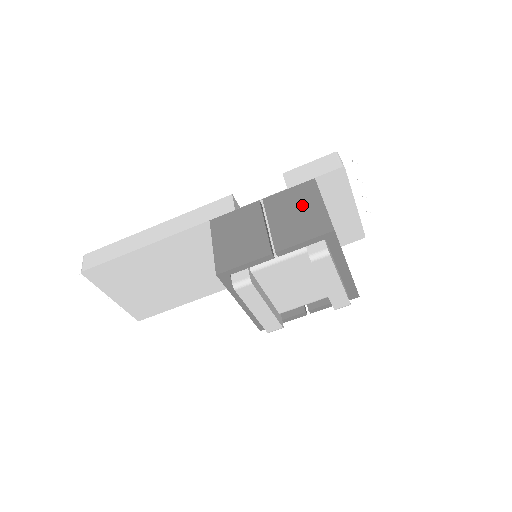
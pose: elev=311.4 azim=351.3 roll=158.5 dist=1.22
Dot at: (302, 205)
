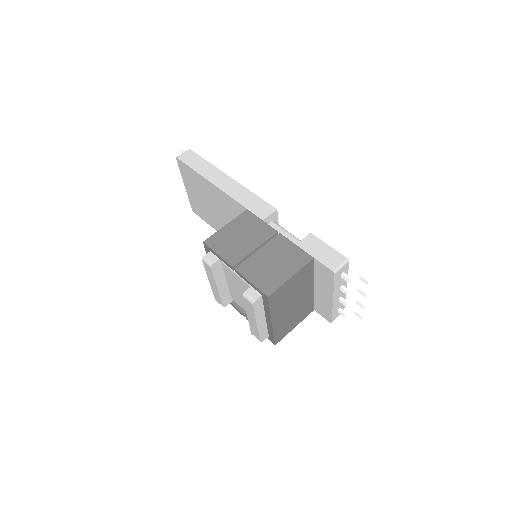
Dot at: (284, 263)
